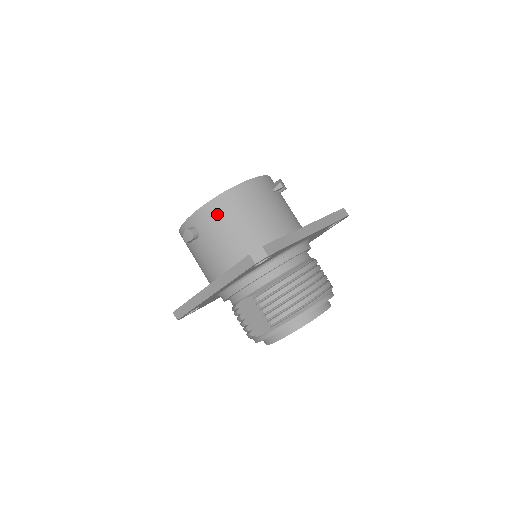
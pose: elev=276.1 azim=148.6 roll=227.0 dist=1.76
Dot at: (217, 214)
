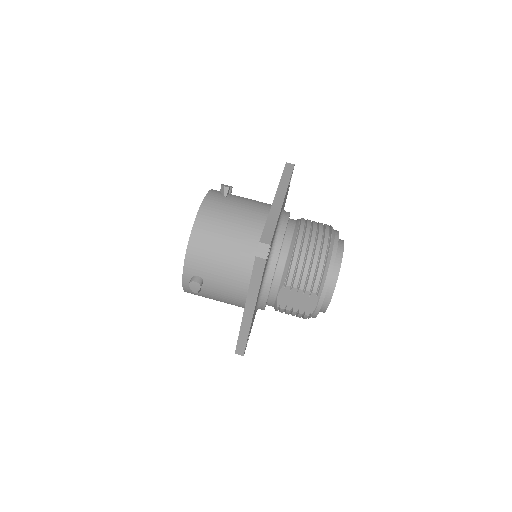
Dot at: (202, 251)
